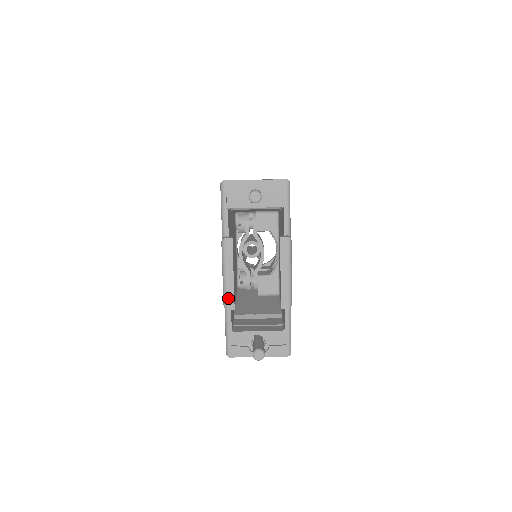
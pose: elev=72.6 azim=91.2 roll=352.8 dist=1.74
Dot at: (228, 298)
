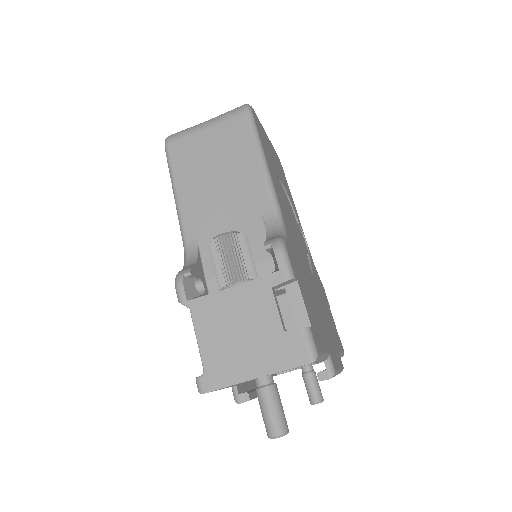
Dot at: occluded
